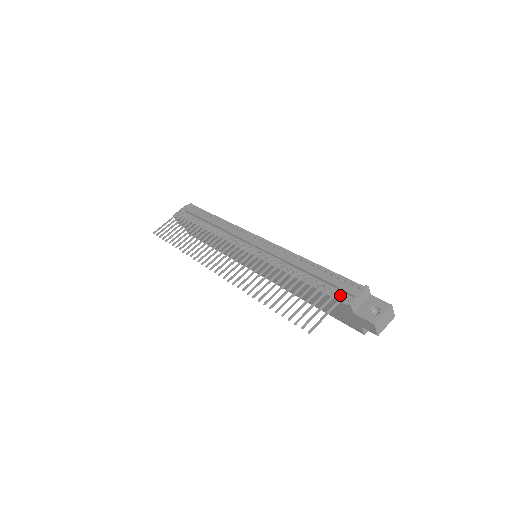
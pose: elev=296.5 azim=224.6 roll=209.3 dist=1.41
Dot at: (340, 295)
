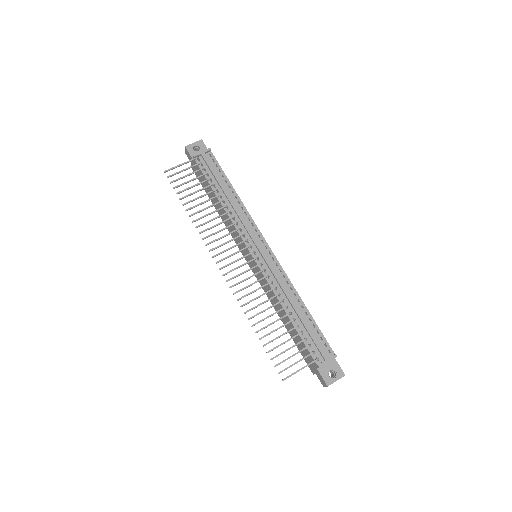
Dot at: (315, 352)
